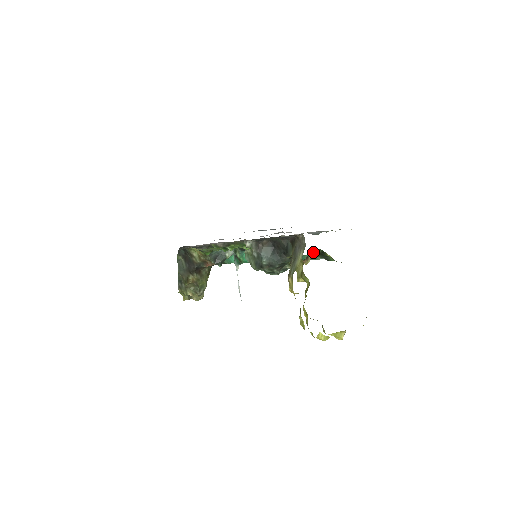
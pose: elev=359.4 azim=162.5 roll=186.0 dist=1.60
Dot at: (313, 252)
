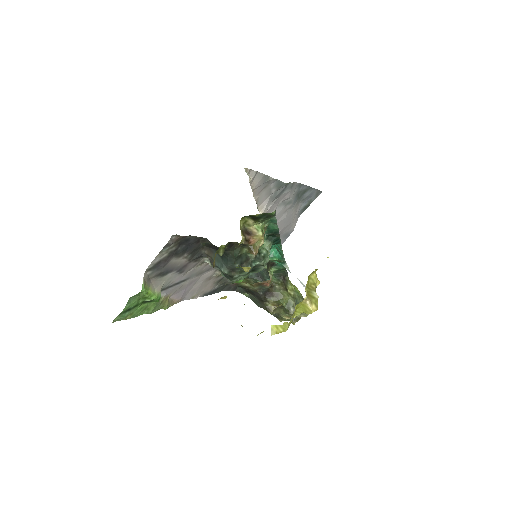
Dot at: (248, 223)
